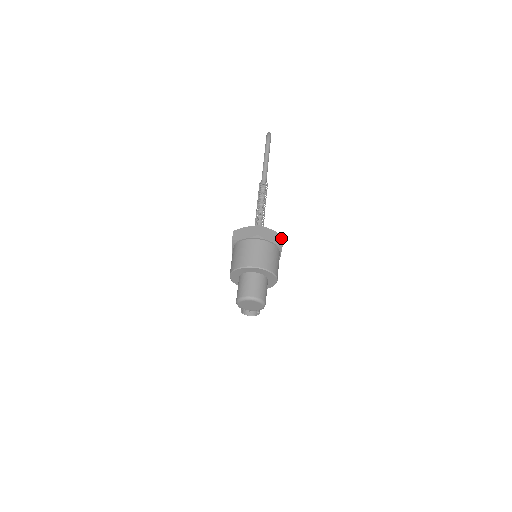
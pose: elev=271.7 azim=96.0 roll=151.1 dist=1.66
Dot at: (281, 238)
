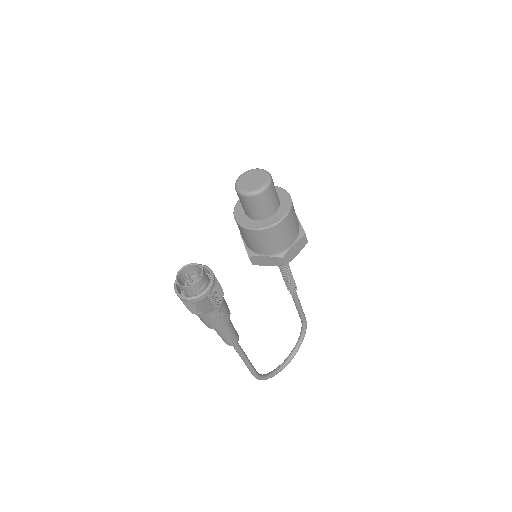
Dot at: (306, 238)
